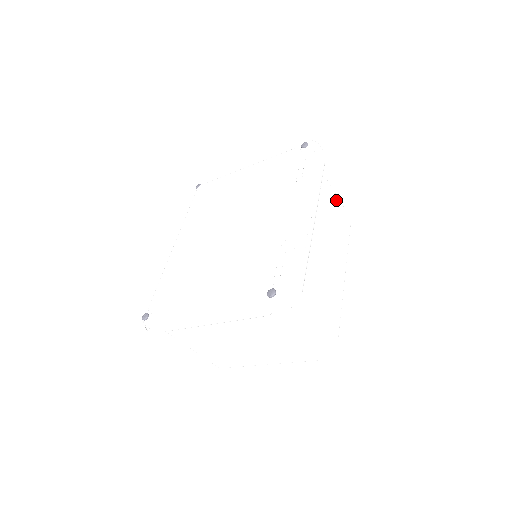
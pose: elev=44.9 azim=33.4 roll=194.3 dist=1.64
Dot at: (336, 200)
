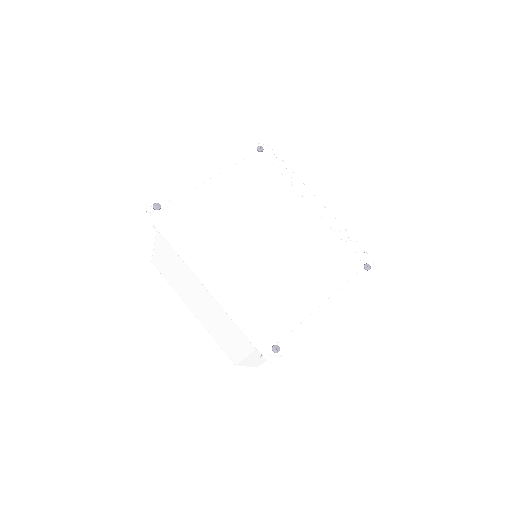
Dot at: occluded
